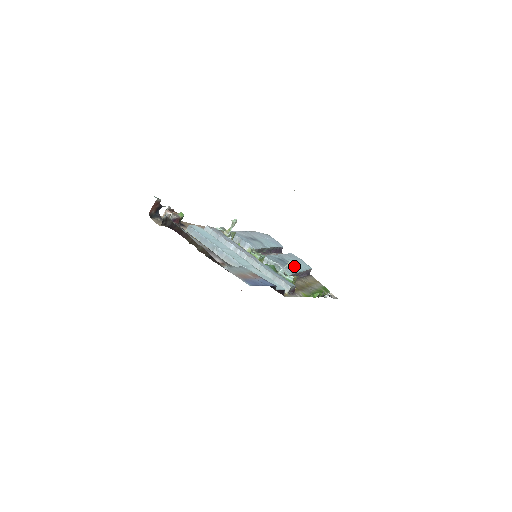
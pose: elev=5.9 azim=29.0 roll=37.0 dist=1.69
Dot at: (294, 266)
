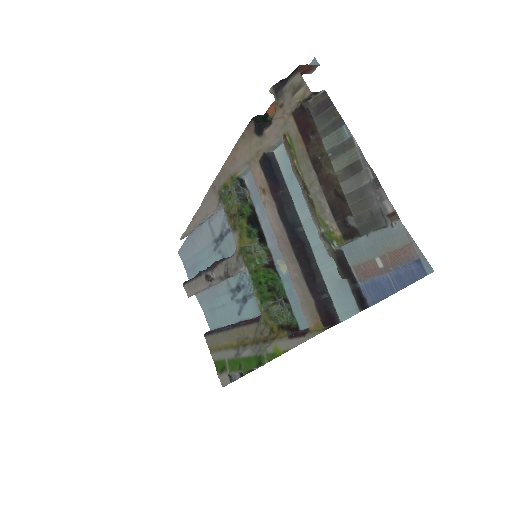
Dot at: (238, 308)
